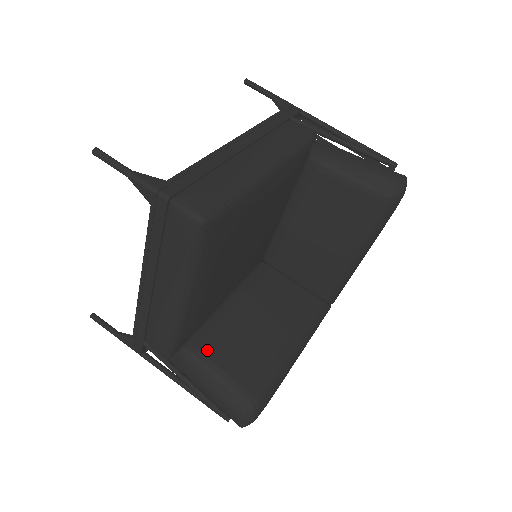
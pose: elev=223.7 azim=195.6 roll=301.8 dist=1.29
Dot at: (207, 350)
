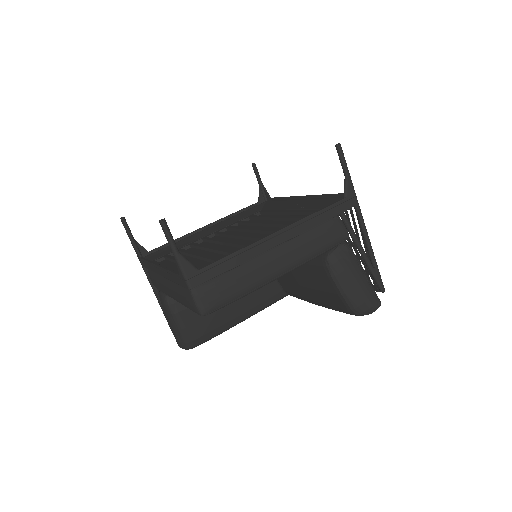
Dot at: (181, 307)
